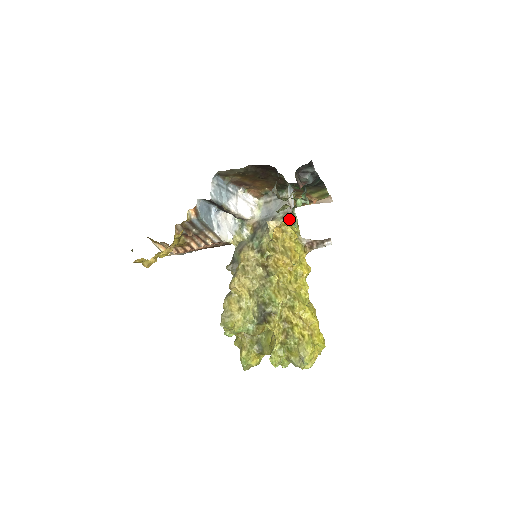
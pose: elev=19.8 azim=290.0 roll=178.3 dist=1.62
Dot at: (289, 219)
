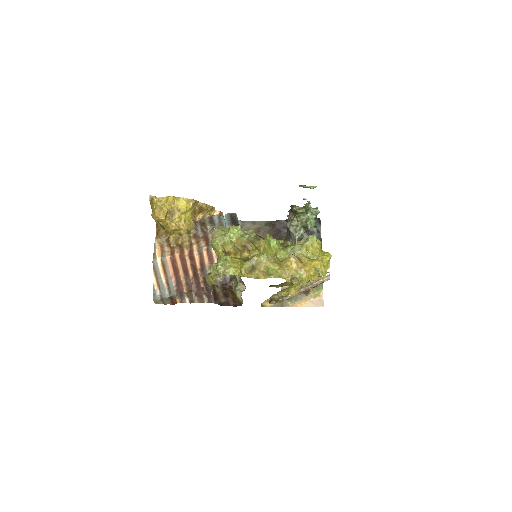
Dot at: occluded
